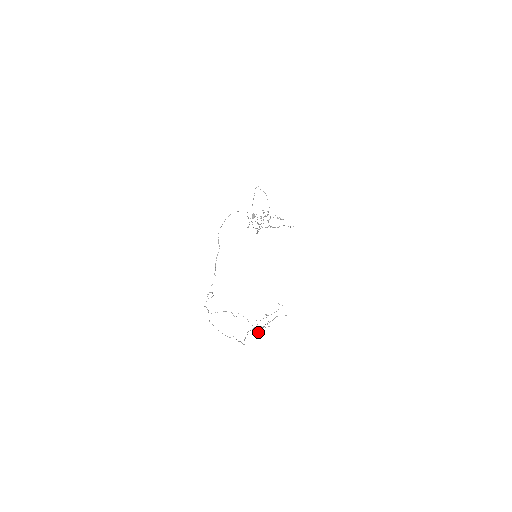
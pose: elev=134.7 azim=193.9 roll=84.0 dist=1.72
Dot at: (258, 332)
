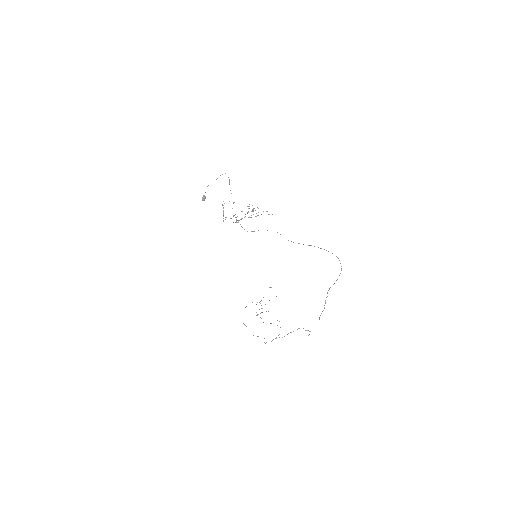
Dot at: occluded
